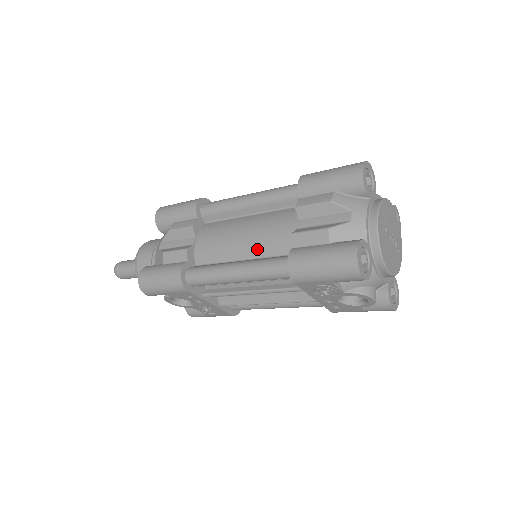
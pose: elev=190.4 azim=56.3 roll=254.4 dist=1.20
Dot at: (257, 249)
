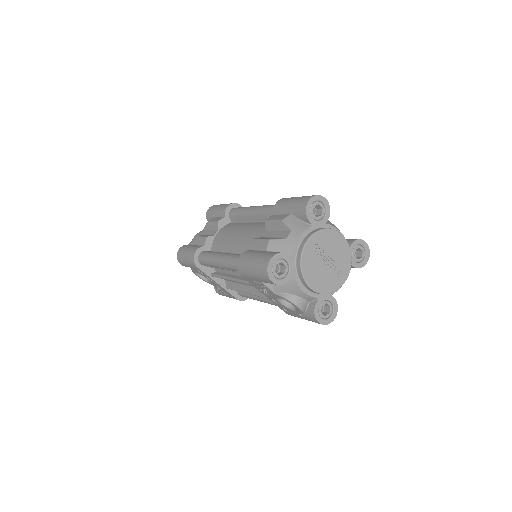
Dot at: (240, 247)
